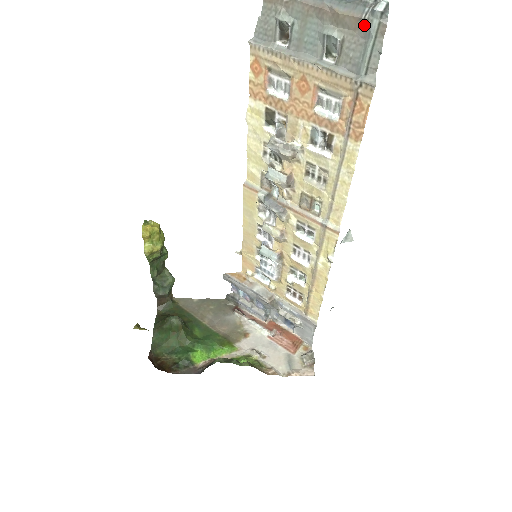
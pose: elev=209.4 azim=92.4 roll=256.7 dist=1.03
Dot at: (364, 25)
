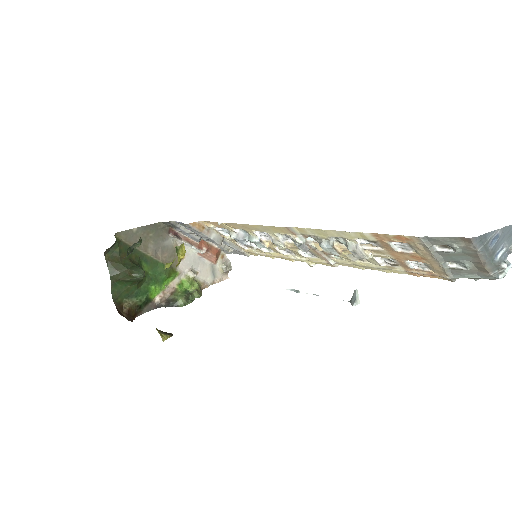
Dot at: (486, 275)
